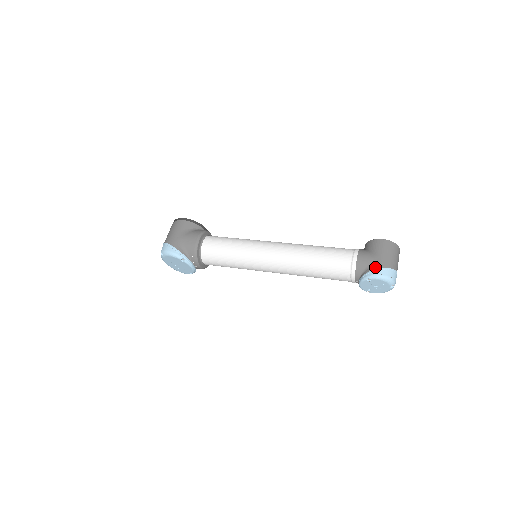
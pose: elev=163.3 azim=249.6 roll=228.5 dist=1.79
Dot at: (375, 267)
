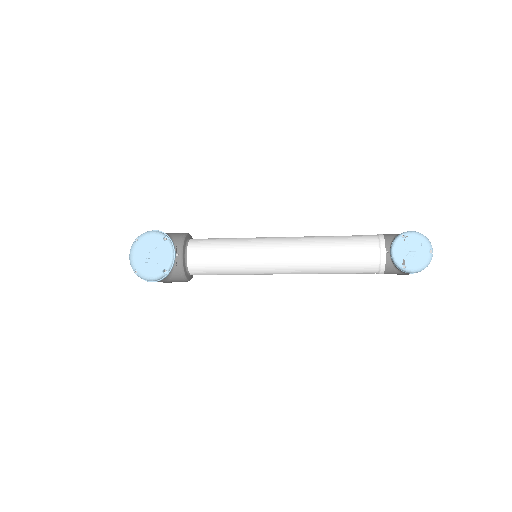
Dot at: occluded
